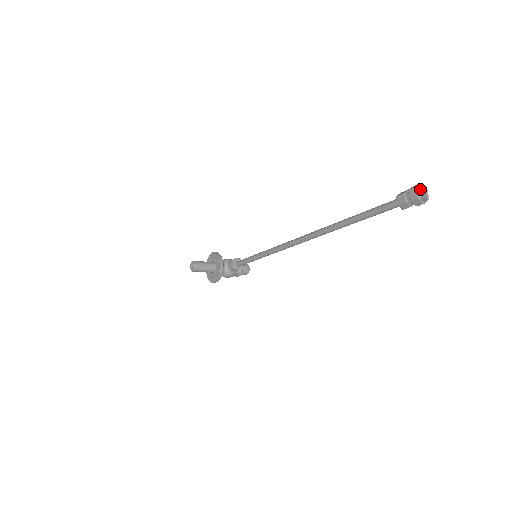
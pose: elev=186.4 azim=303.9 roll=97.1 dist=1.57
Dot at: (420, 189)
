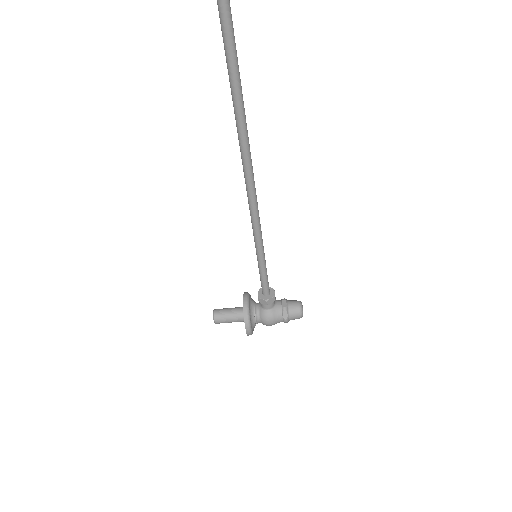
Dot at: out of frame
